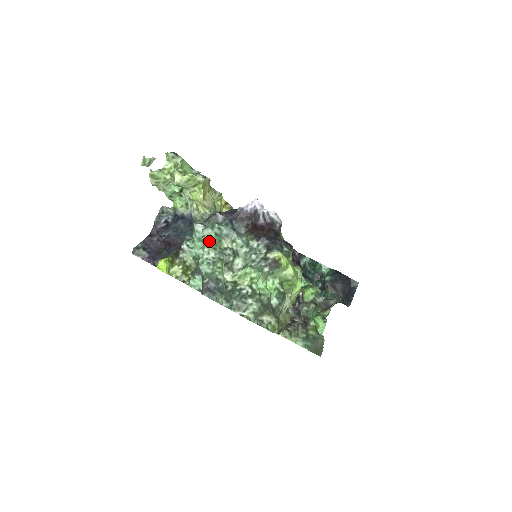
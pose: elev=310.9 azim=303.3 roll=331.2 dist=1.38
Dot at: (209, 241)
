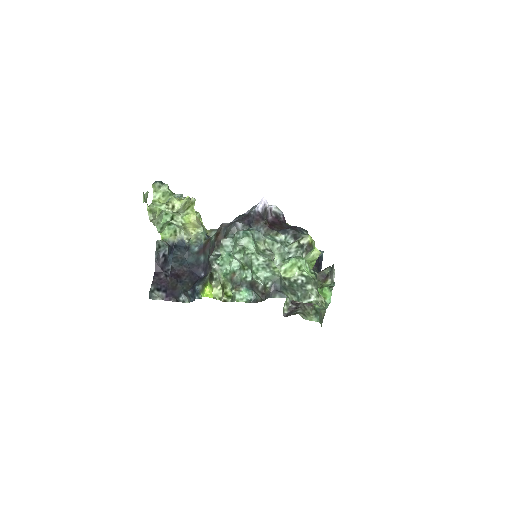
Dot at: (251, 248)
